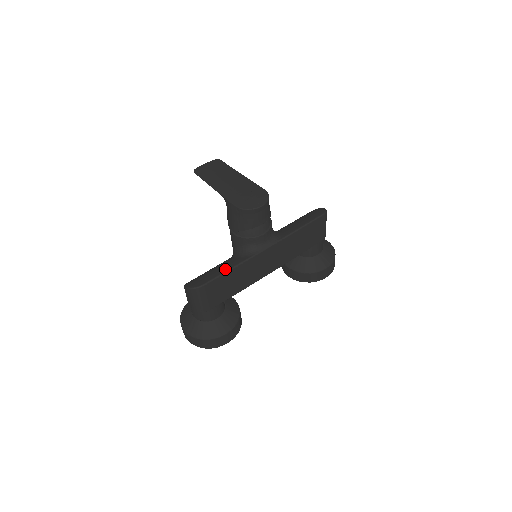
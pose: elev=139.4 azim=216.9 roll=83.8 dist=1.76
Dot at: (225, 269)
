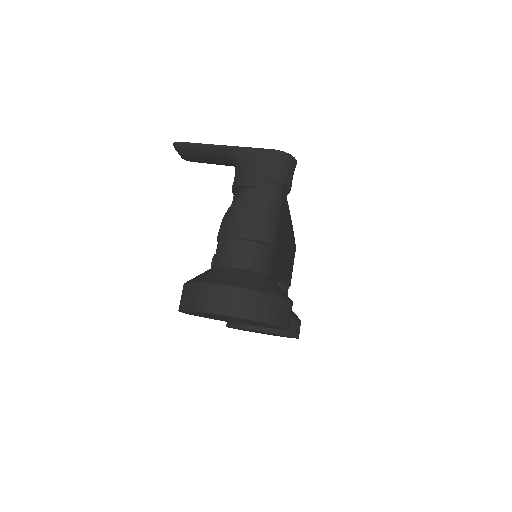
Dot at: occluded
